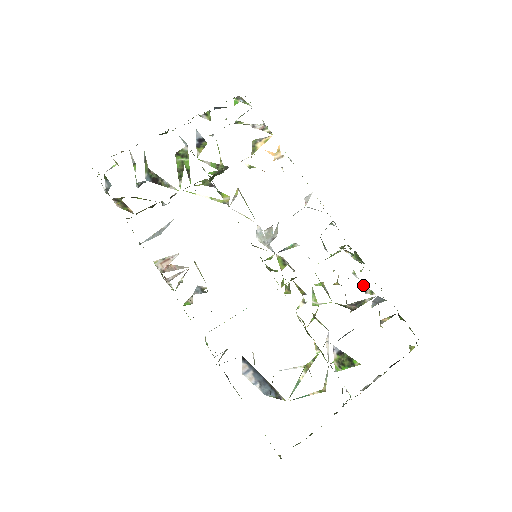
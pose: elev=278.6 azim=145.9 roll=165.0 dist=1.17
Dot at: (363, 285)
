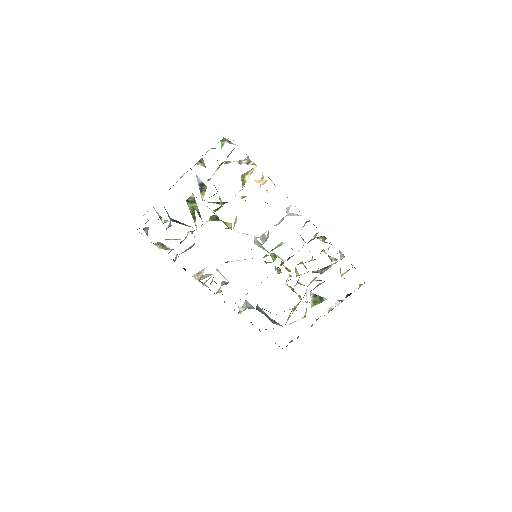
Dot at: (330, 257)
